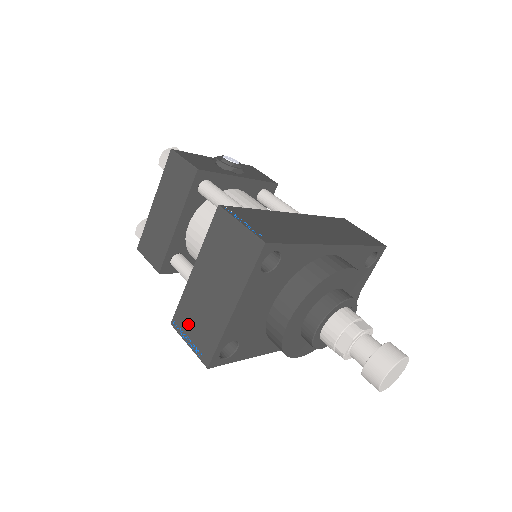
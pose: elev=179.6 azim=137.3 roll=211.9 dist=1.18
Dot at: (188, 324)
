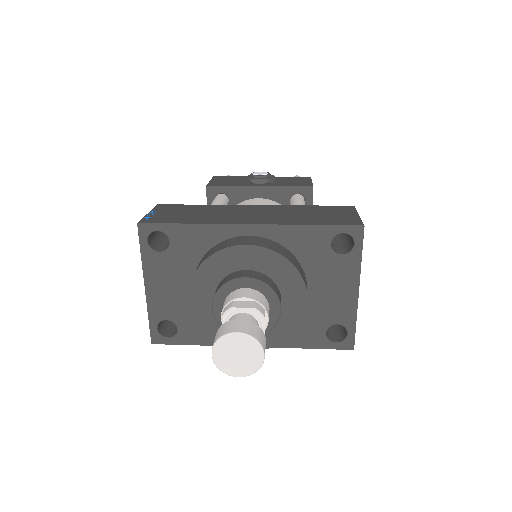
Dot at: occluded
